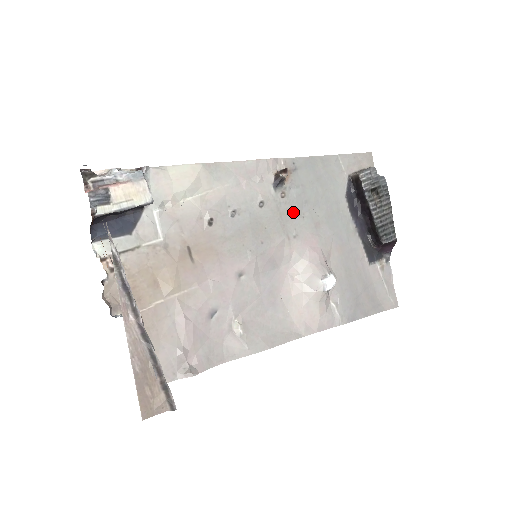
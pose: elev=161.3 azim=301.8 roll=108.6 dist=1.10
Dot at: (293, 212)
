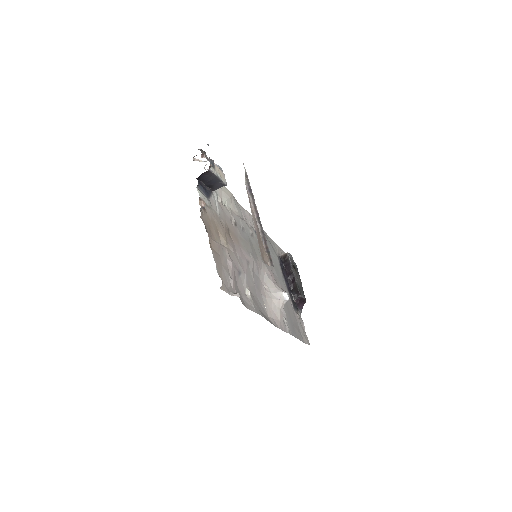
Dot at: occluded
